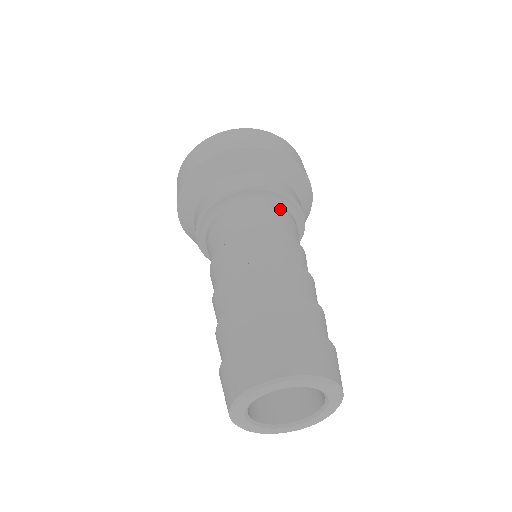
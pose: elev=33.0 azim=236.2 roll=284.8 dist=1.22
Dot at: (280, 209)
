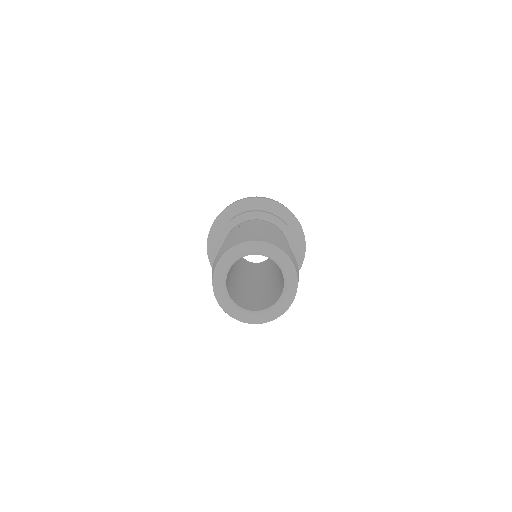
Dot at: (255, 220)
